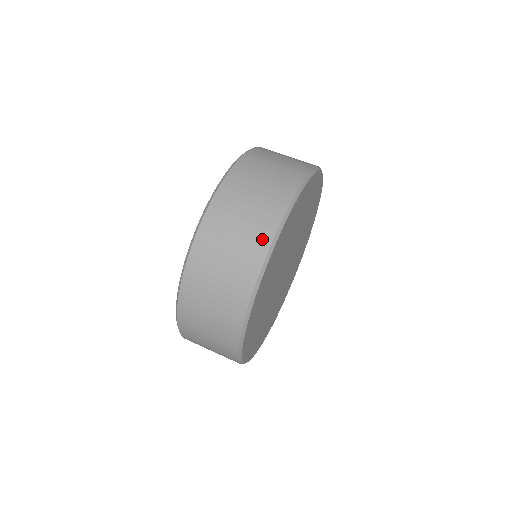
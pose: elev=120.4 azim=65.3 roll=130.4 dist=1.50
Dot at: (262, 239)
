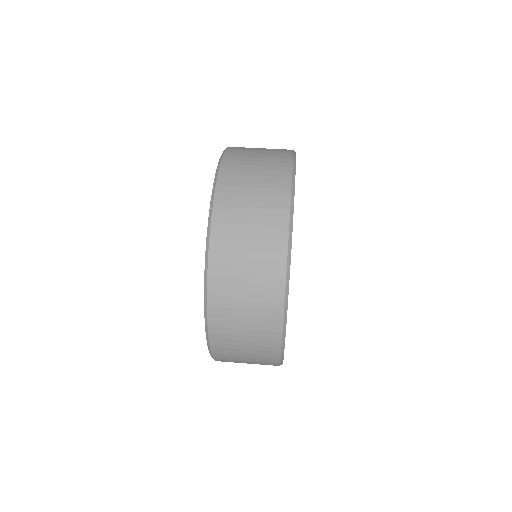
Dot at: (273, 315)
